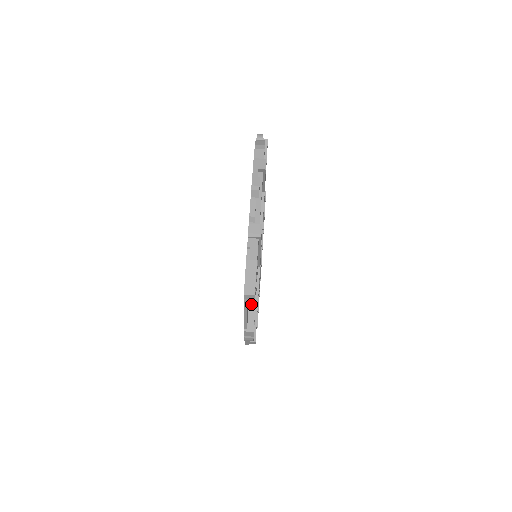
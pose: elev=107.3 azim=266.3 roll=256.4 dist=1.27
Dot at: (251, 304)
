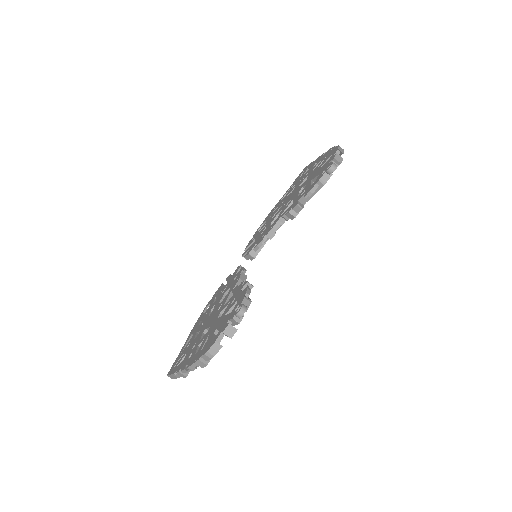
Dot at: occluded
